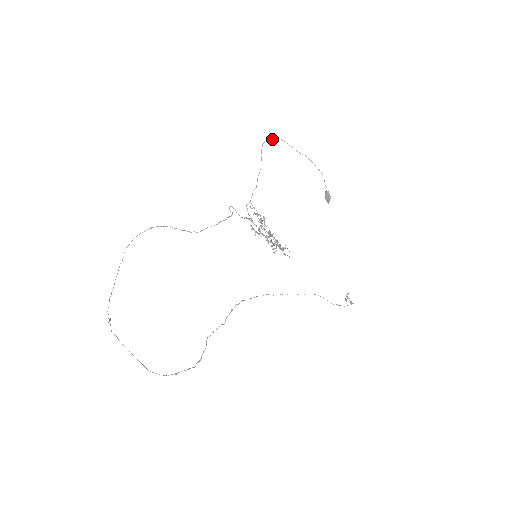
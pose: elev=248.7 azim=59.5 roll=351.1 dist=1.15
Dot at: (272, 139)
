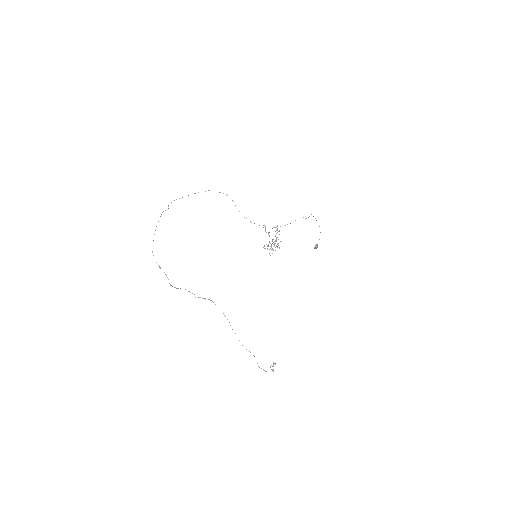
Dot at: (306, 218)
